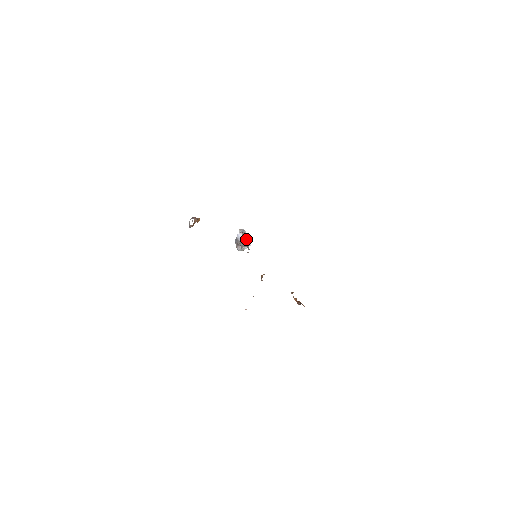
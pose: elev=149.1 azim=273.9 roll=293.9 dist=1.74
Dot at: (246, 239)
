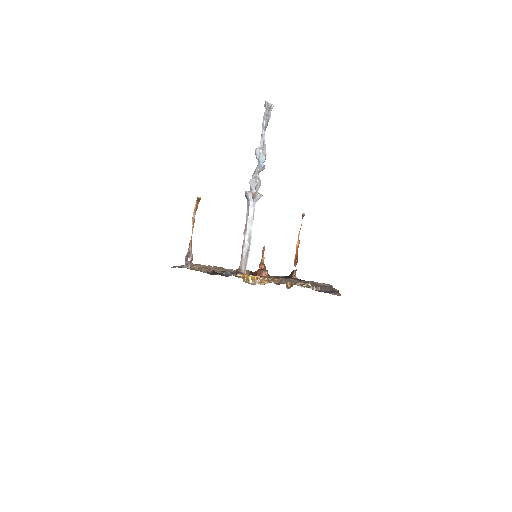
Dot at: (256, 200)
